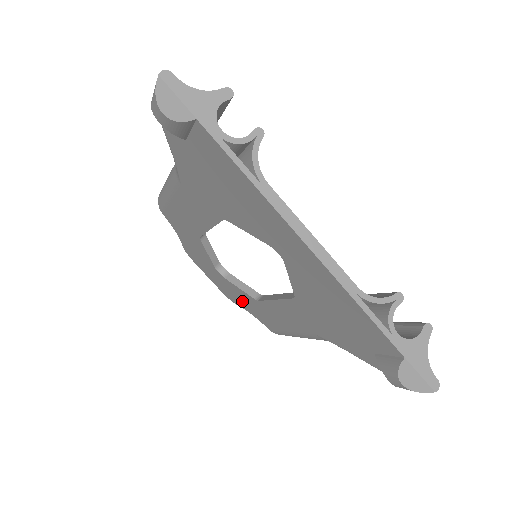
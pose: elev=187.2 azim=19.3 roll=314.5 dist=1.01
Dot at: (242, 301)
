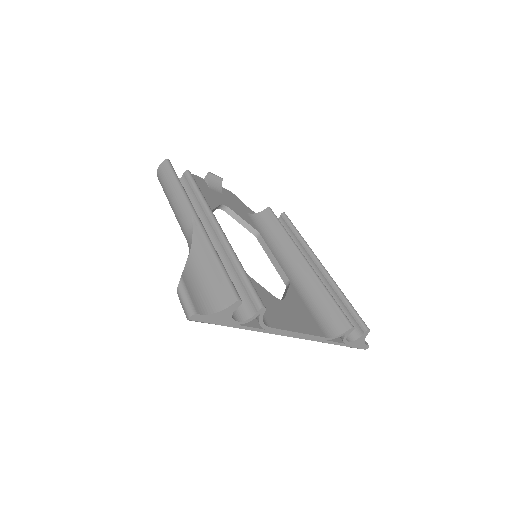
Dot at: occluded
